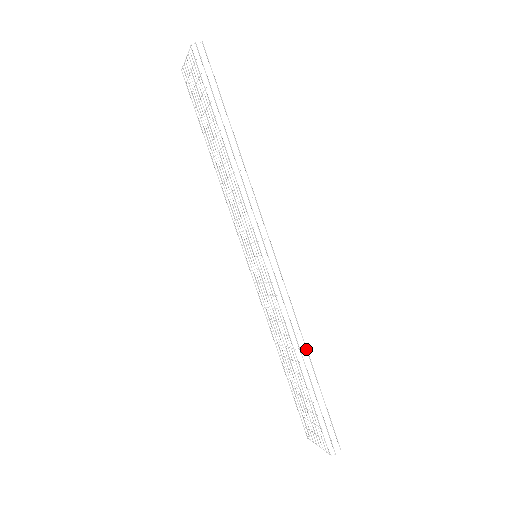
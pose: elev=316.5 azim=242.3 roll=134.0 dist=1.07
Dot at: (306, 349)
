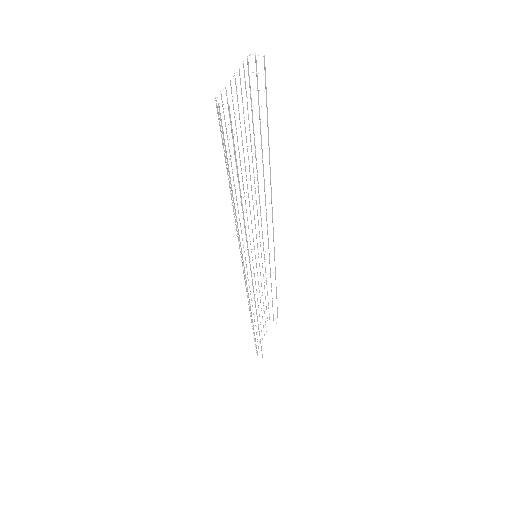
Dot at: (258, 324)
